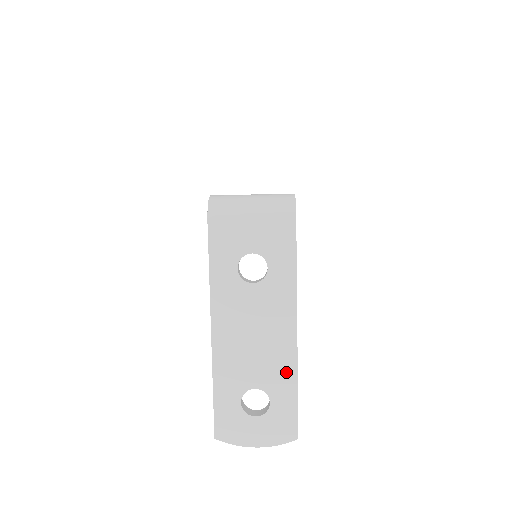
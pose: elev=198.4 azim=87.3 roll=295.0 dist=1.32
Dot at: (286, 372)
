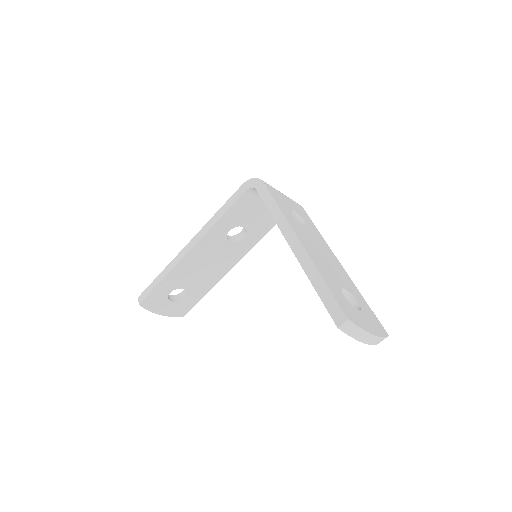
Dot at: (351, 285)
